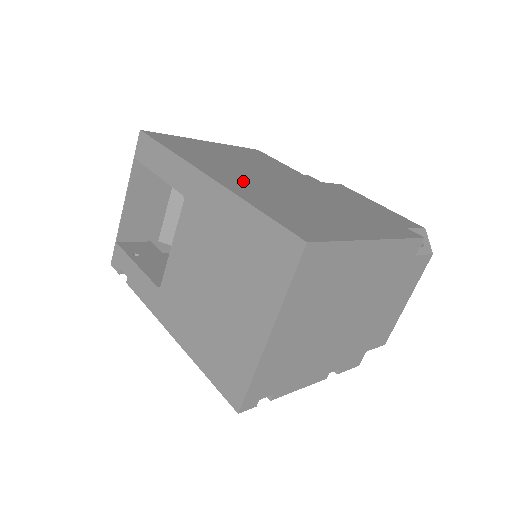
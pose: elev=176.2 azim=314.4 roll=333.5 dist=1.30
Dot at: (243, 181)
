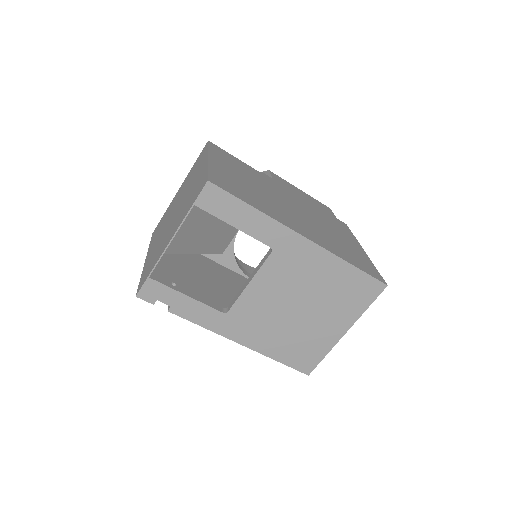
Dot at: (305, 227)
